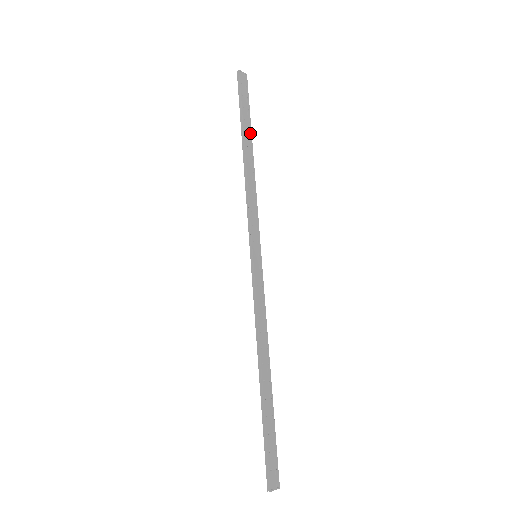
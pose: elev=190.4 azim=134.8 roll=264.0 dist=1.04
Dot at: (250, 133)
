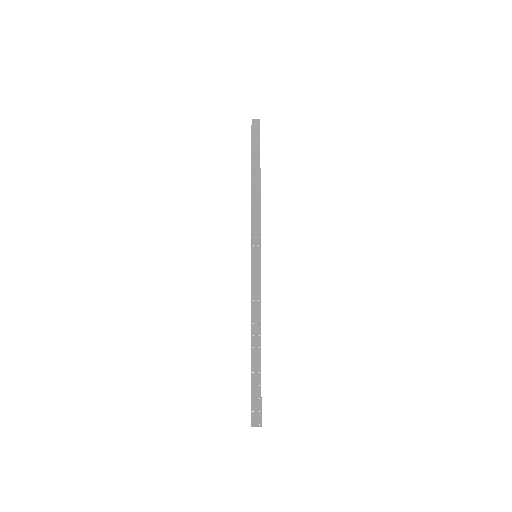
Dot at: (258, 164)
